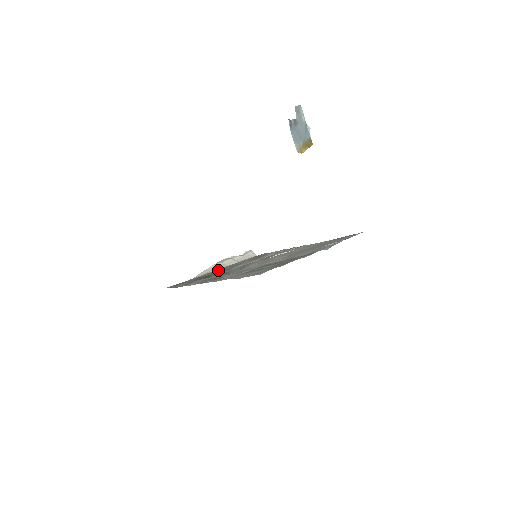
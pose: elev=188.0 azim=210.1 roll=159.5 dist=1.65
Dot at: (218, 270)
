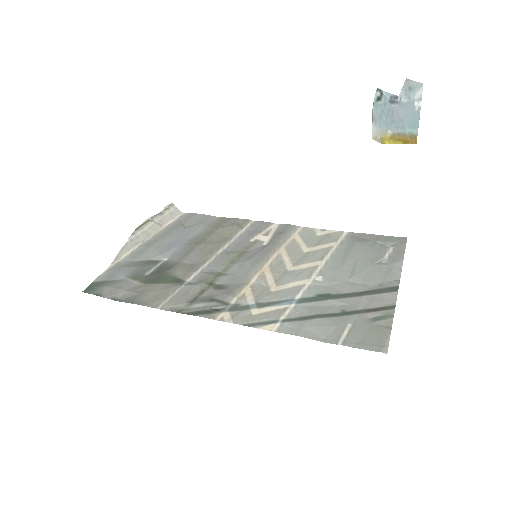
Dot at: (161, 255)
